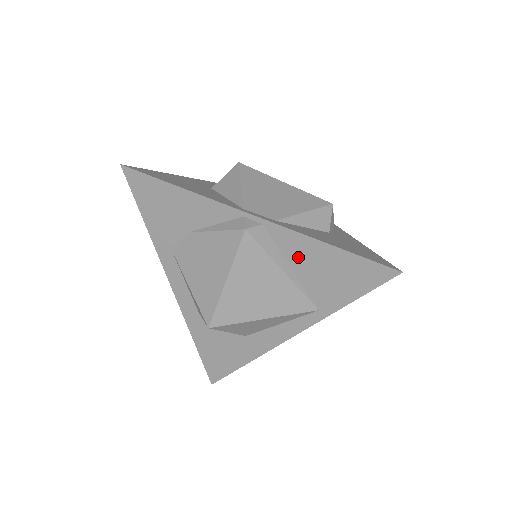
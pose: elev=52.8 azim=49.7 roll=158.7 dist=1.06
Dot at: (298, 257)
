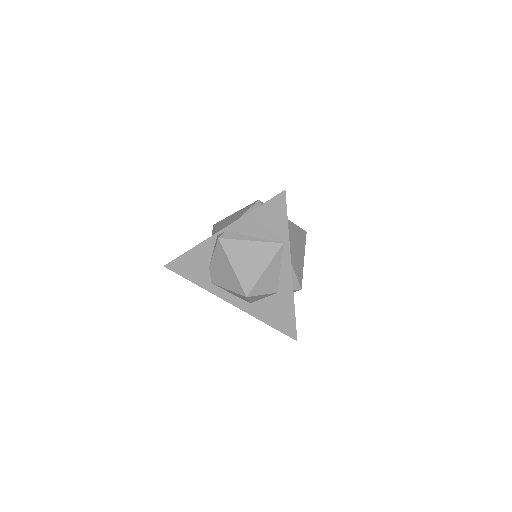
Dot at: (250, 229)
